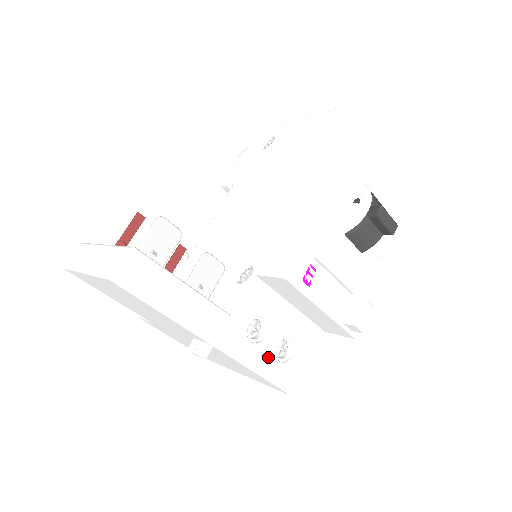
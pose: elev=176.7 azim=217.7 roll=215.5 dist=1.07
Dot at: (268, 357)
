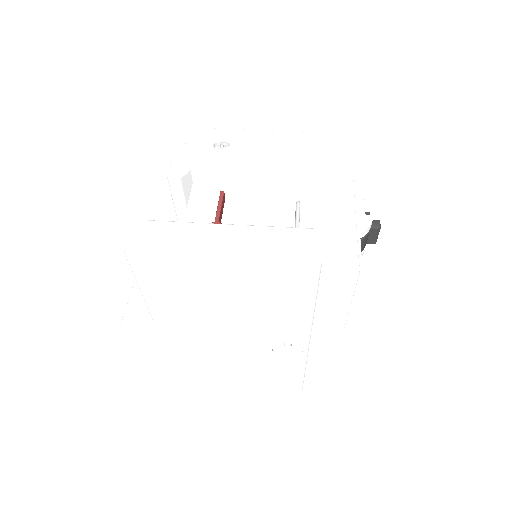
Dot at: occluded
